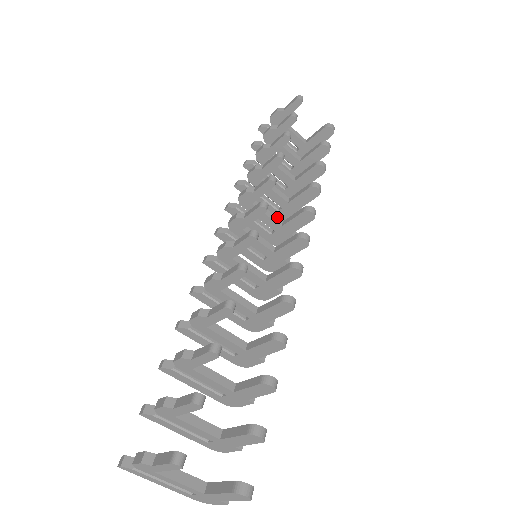
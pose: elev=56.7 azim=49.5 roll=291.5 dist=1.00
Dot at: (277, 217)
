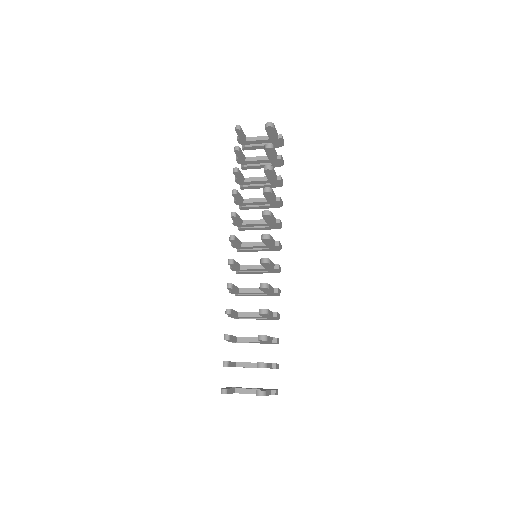
Dot at: (262, 219)
